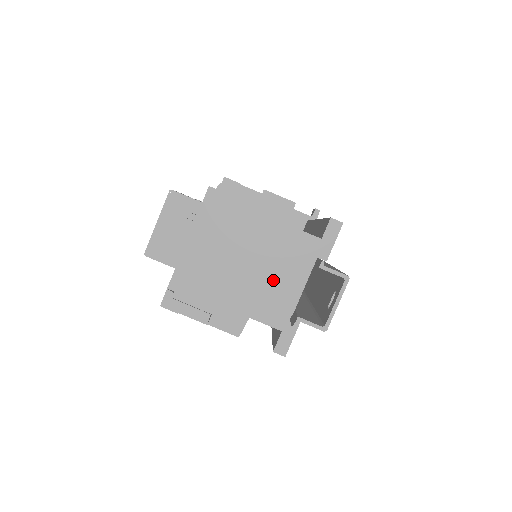
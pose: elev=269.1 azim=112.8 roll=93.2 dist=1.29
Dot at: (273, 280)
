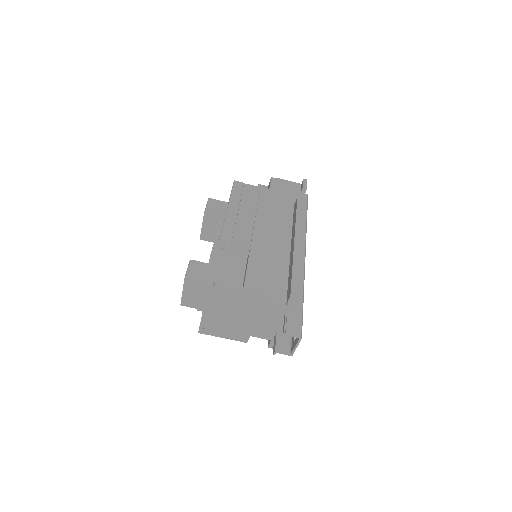
Dot at: (260, 322)
